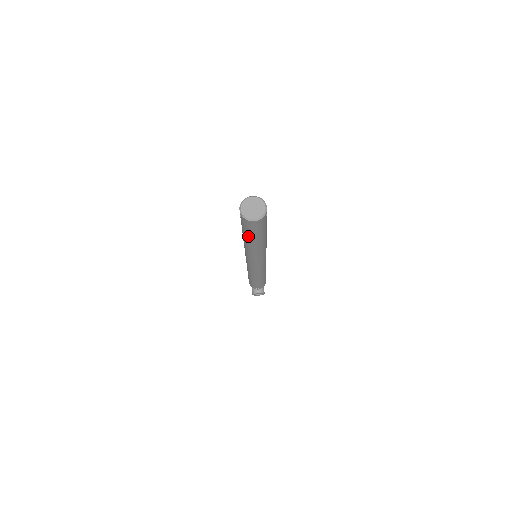
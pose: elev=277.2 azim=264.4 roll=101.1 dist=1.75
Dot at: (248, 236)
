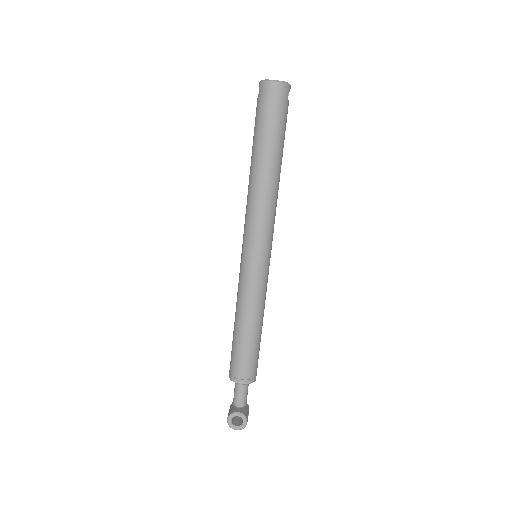
Dot at: (259, 138)
